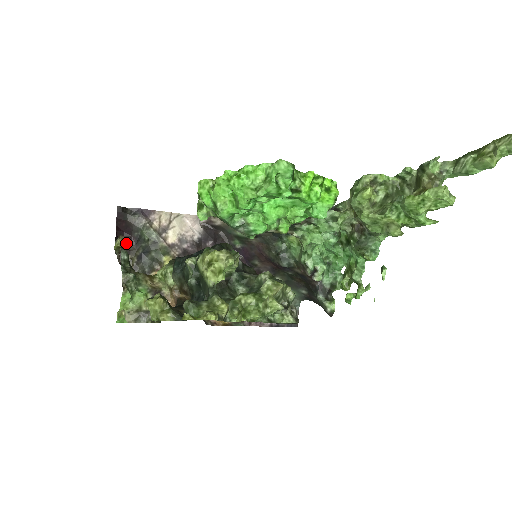
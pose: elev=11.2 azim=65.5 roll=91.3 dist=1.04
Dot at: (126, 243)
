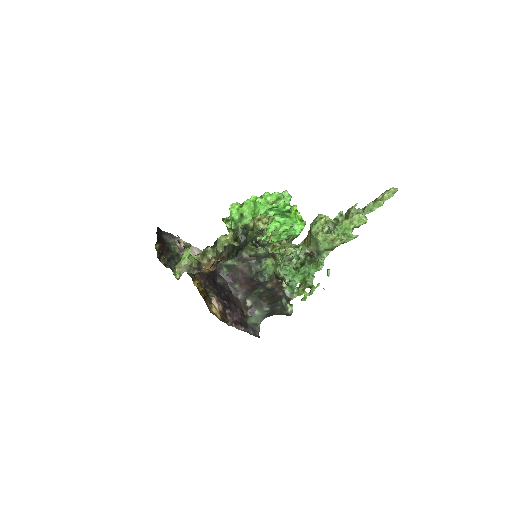
Dot at: (161, 248)
